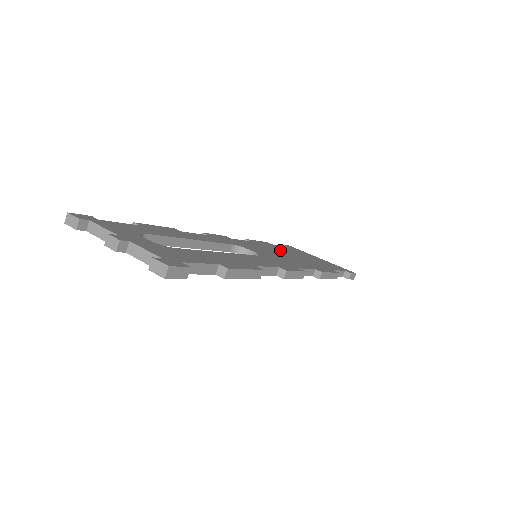
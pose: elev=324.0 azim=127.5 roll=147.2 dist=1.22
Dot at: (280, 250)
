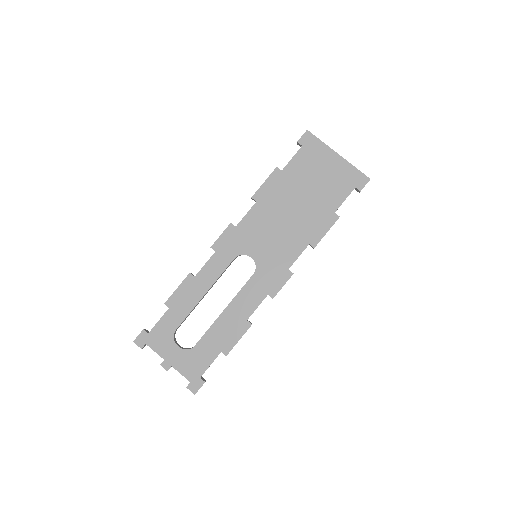
Dot at: (285, 197)
